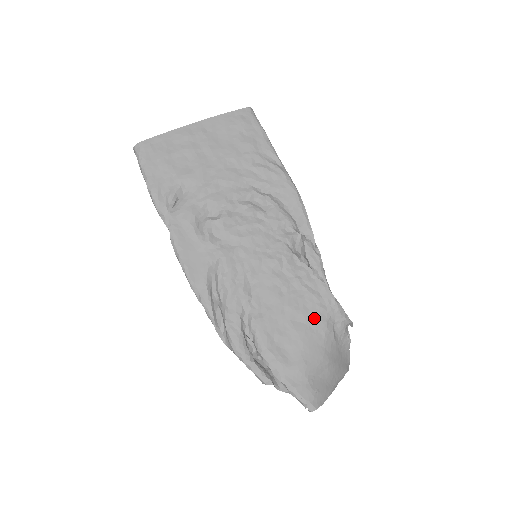
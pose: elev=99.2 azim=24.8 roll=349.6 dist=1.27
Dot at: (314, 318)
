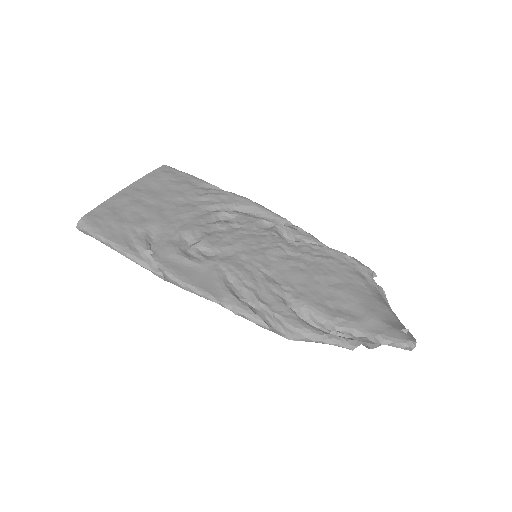
Dot at: (345, 275)
